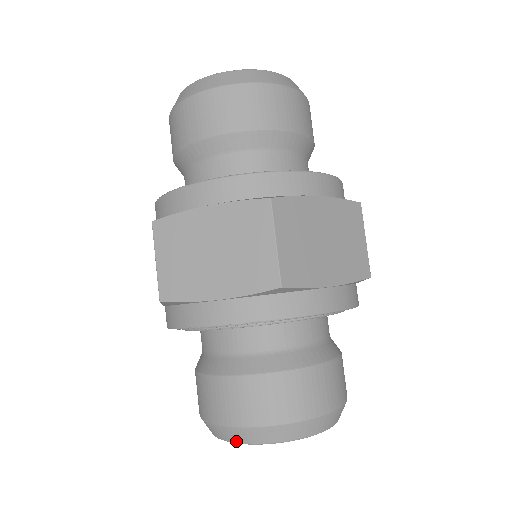
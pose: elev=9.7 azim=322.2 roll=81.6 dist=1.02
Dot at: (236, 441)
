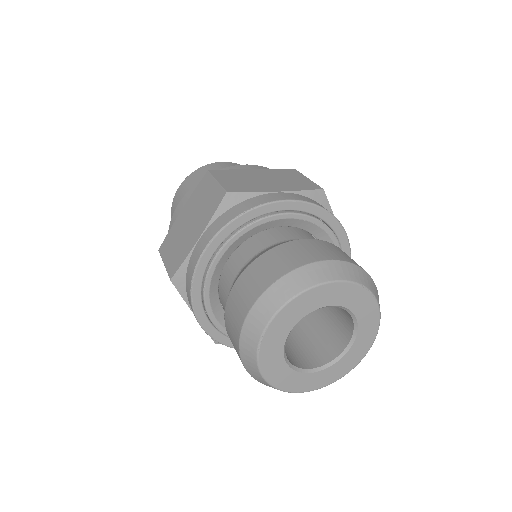
Dot at: (260, 331)
